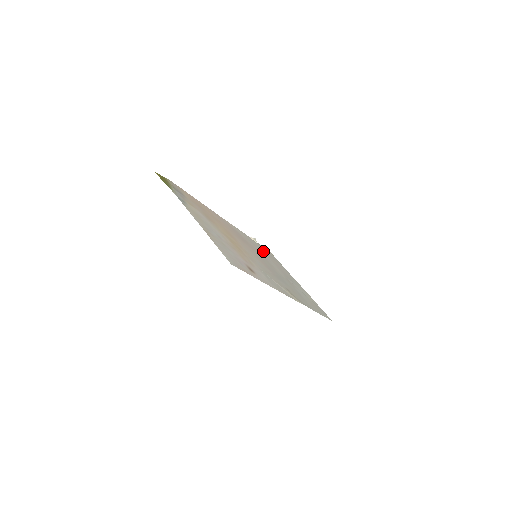
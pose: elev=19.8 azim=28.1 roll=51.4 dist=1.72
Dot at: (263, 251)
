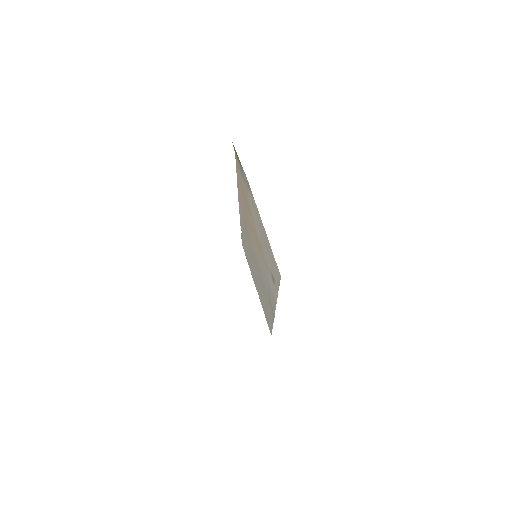
Dot at: (246, 246)
